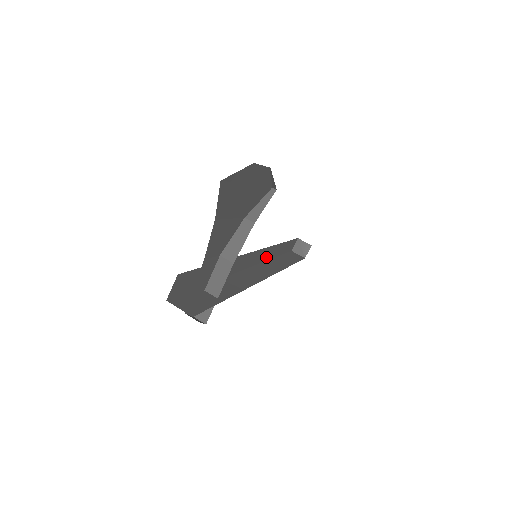
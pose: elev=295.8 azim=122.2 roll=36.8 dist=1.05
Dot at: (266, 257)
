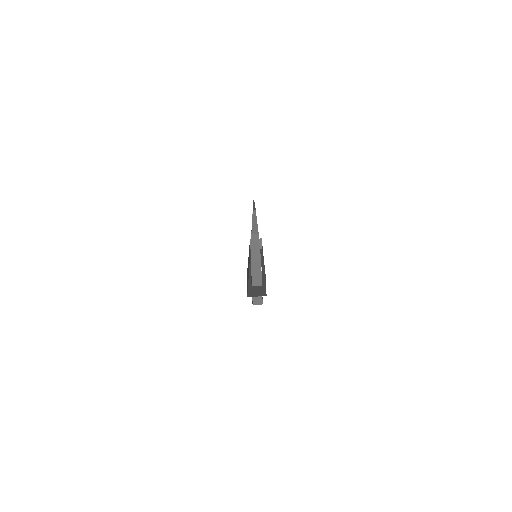
Dot at: (249, 258)
